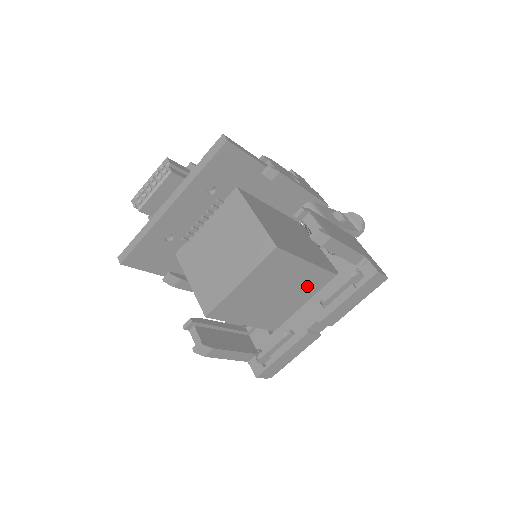
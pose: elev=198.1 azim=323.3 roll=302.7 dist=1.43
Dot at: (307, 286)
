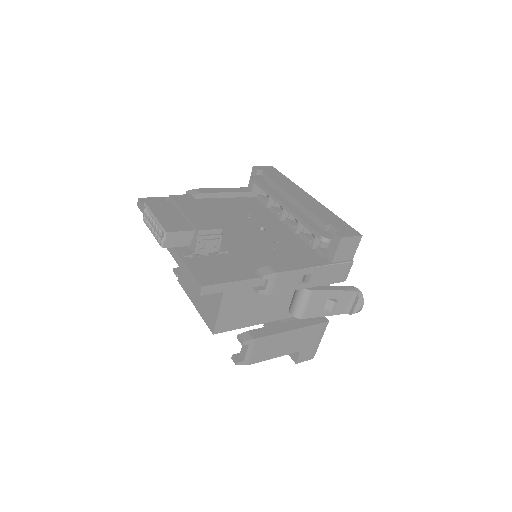
Dot at: occluded
